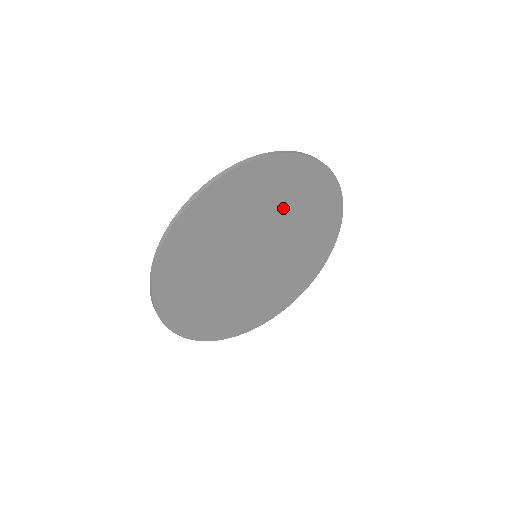
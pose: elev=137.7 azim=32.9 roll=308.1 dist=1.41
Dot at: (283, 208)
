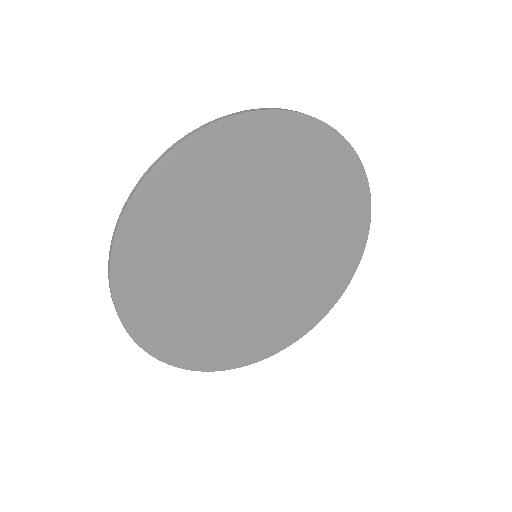
Dot at: (304, 200)
